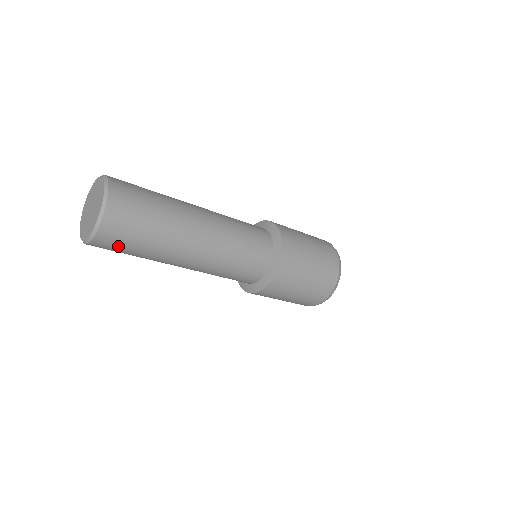
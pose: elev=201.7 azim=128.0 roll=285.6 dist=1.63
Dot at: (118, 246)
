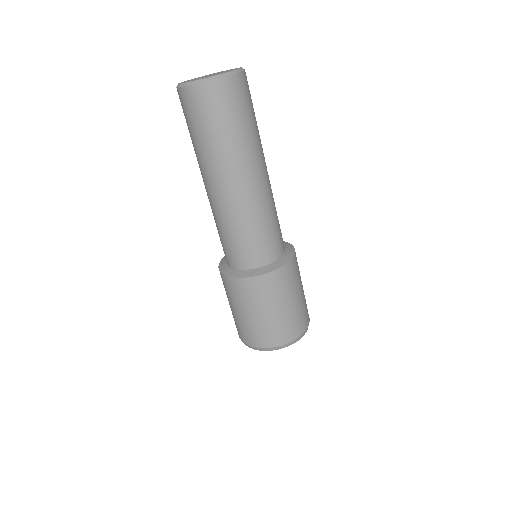
Dot at: (233, 104)
